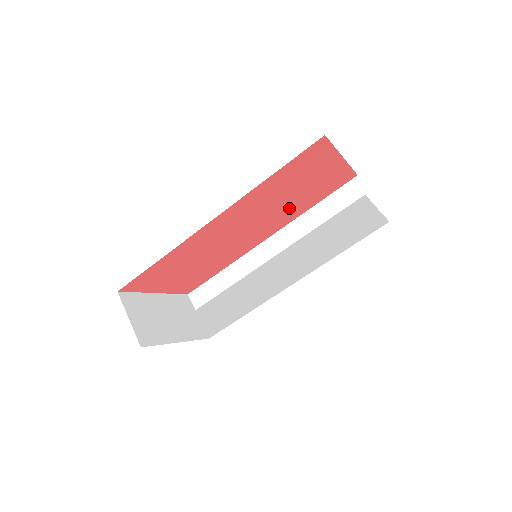
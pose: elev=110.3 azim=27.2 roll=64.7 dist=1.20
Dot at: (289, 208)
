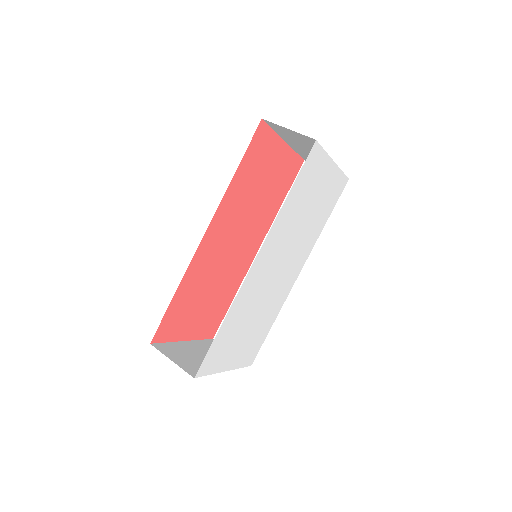
Dot at: (263, 209)
